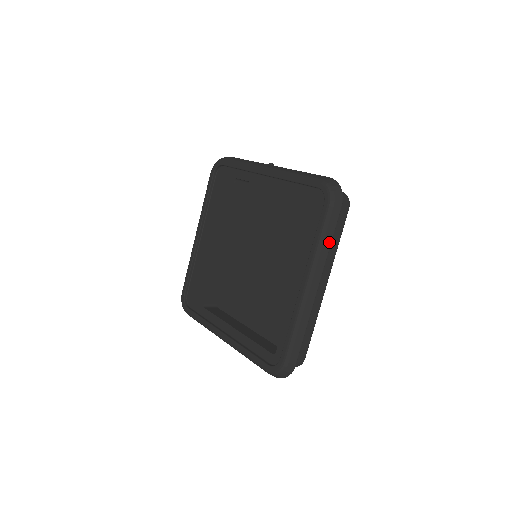
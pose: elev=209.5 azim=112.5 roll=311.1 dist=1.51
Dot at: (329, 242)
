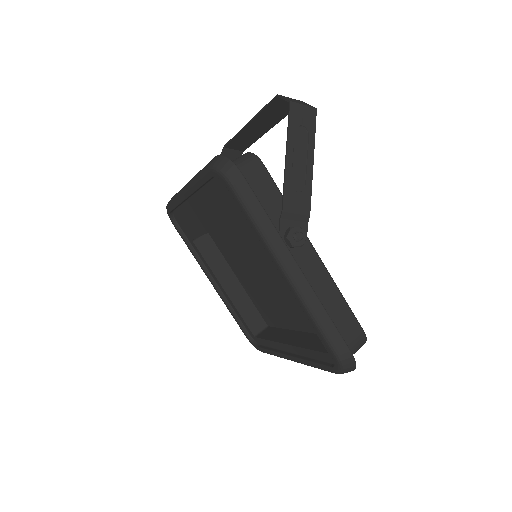
Dot at: occluded
